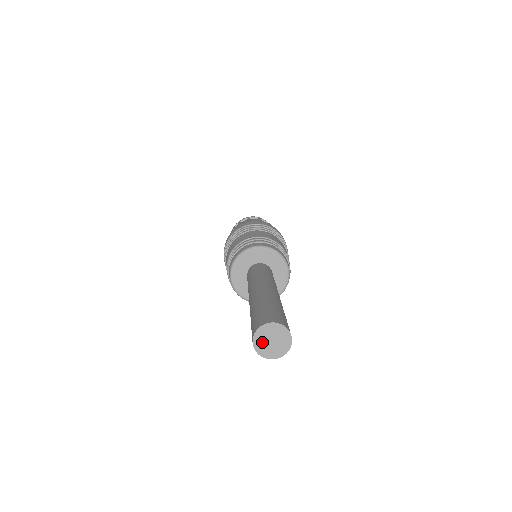
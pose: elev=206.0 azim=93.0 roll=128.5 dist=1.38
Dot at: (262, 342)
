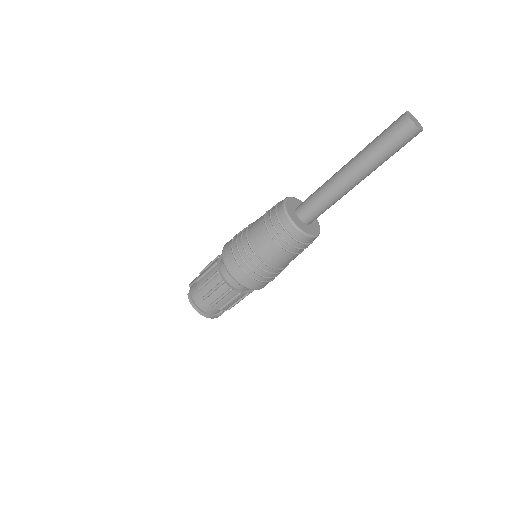
Dot at: (411, 117)
